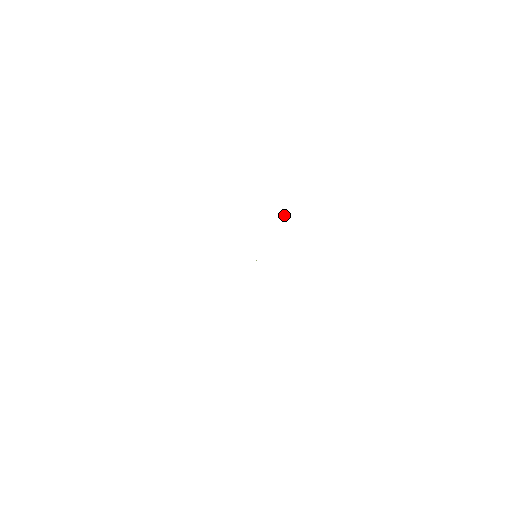
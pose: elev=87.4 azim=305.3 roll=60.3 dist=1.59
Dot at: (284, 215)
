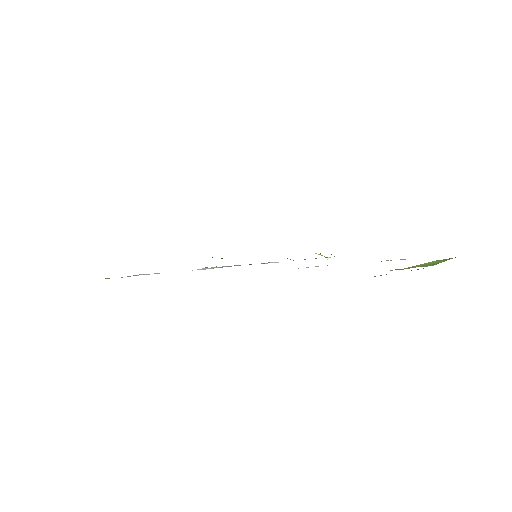
Dot at: occluded
